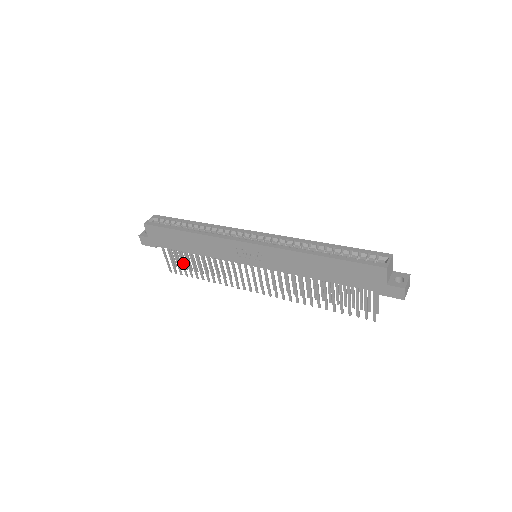
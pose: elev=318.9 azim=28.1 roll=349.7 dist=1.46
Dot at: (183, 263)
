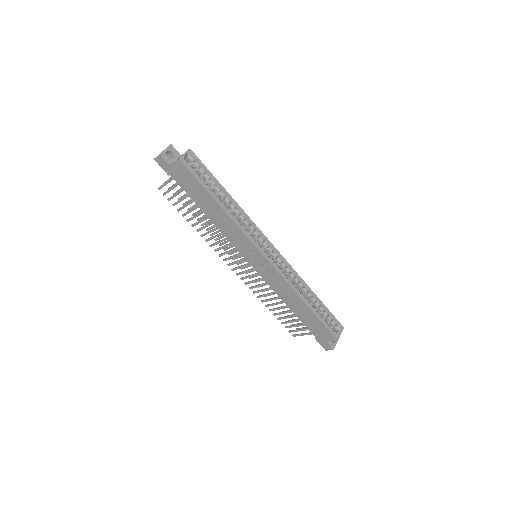
Dot at: (182, 200)
